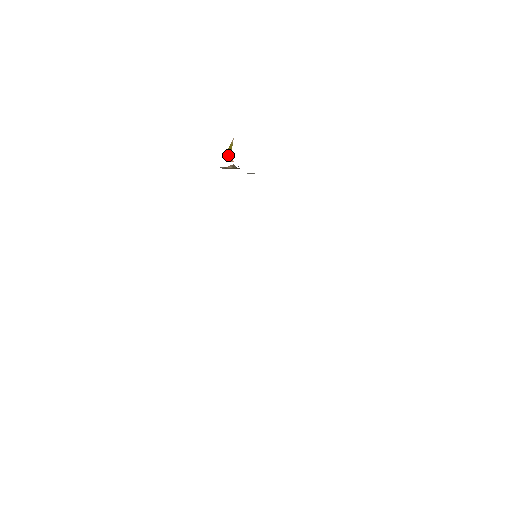
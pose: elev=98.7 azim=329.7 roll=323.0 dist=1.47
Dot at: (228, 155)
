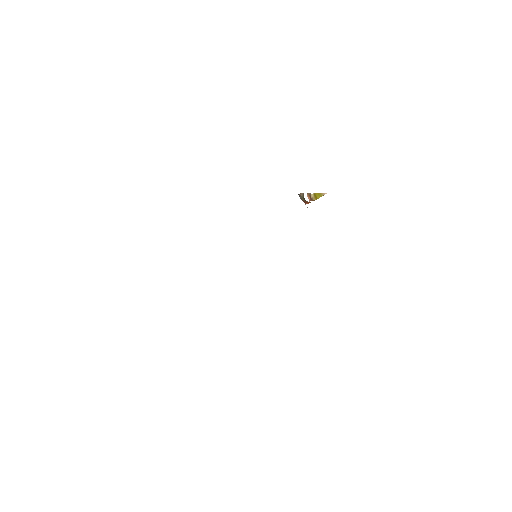
Dot at: (311, 195)
